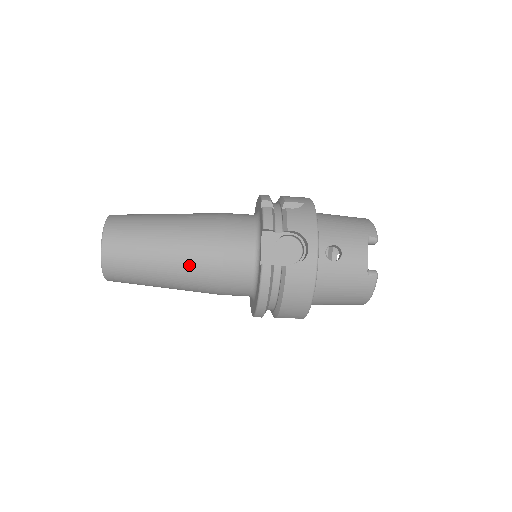
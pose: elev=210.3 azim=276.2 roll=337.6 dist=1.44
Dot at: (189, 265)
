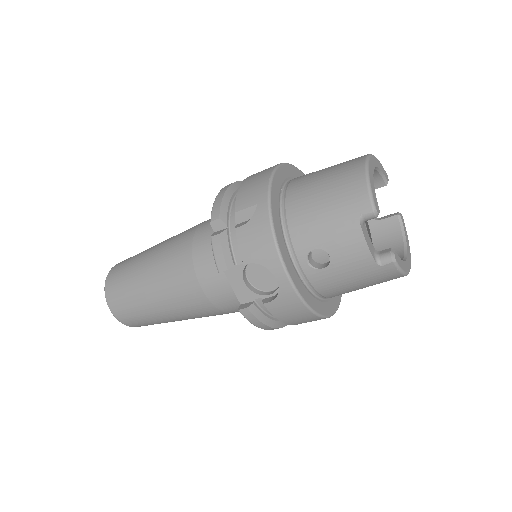
Dot at: (185, 311)
